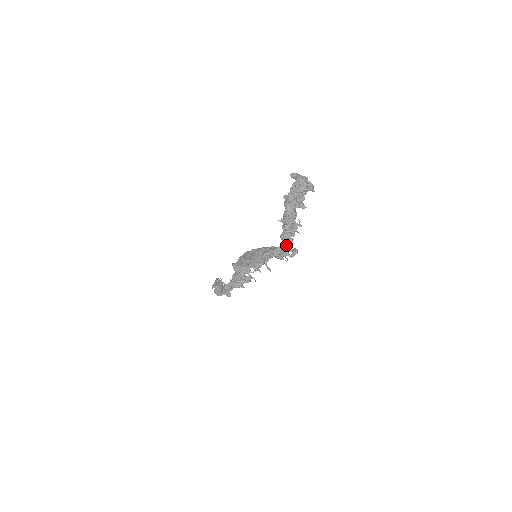
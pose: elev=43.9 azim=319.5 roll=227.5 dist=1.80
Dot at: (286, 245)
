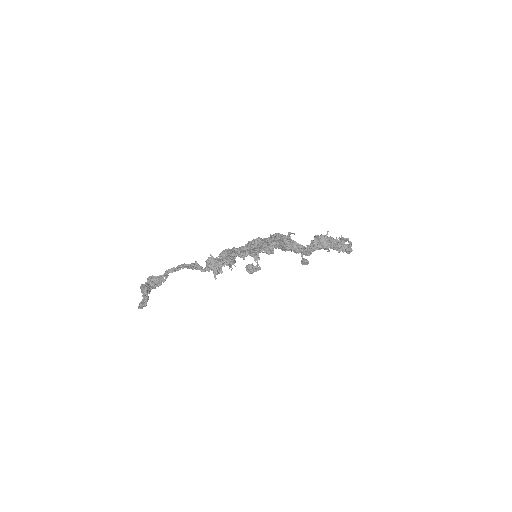
Dot at: (309, 247)
